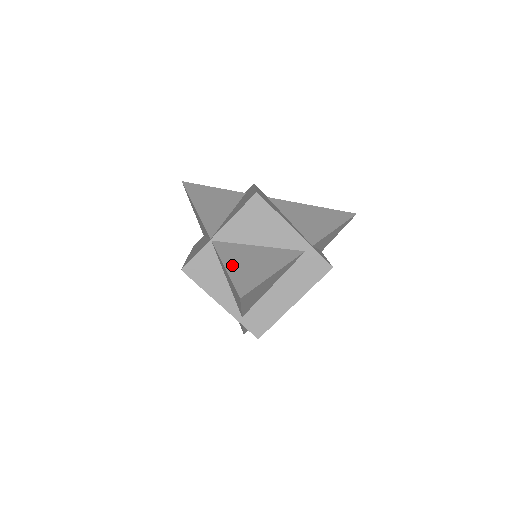
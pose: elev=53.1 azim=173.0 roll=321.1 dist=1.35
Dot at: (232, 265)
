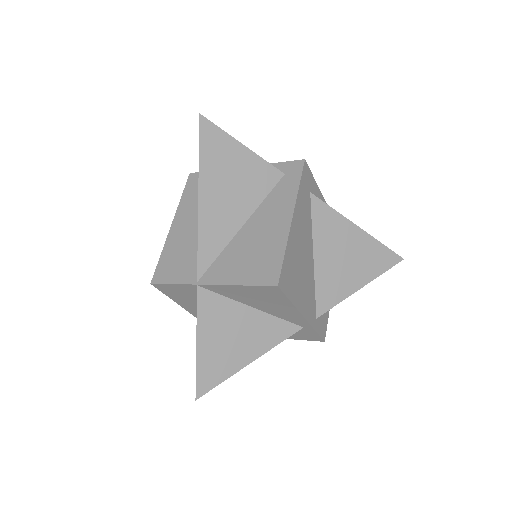
Dot at: (207, 341)
